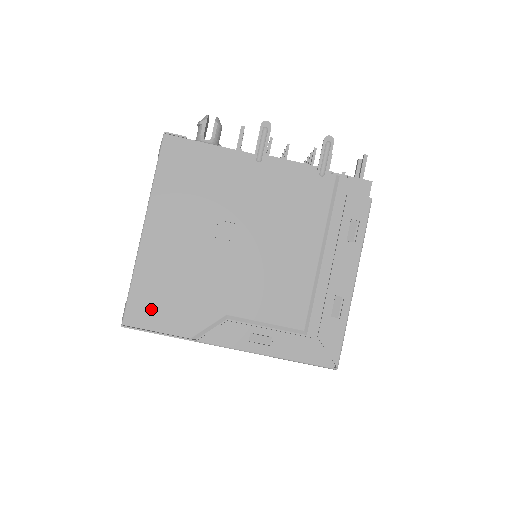
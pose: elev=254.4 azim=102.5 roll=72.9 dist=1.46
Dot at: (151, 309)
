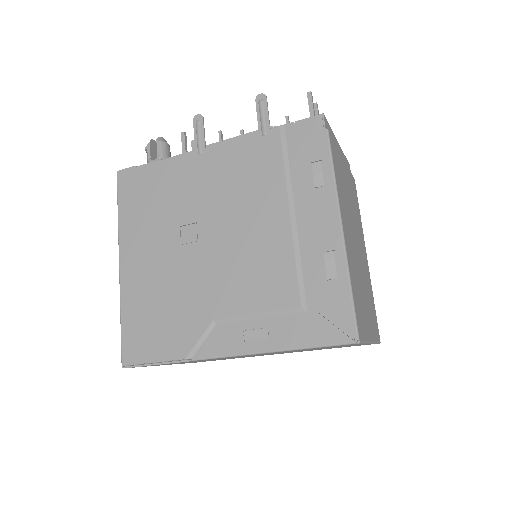
Dot at: (143, 340)
